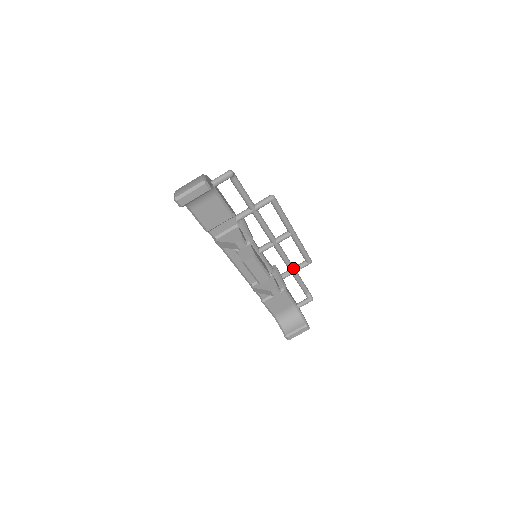
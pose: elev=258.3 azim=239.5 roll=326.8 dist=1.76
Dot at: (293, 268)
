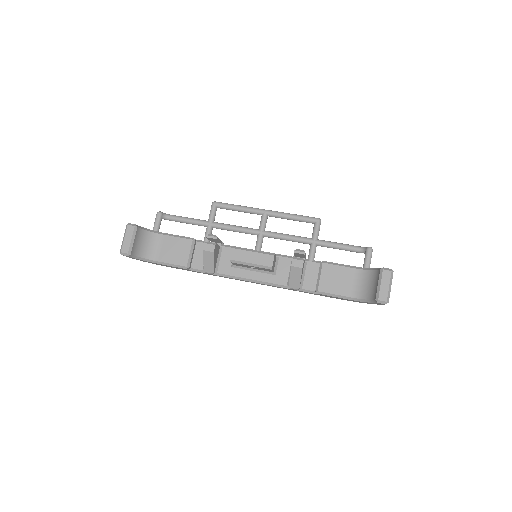
Dot at: (309, 239)
